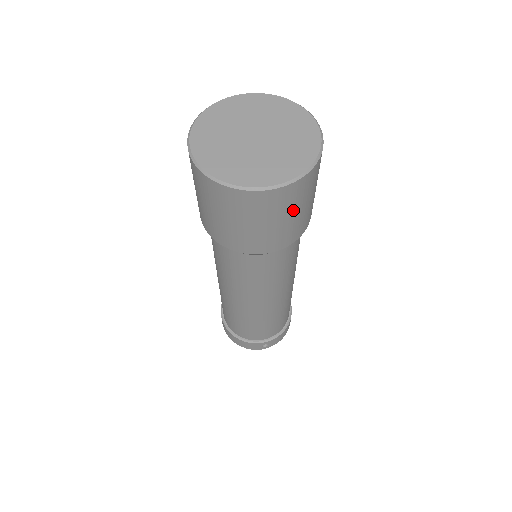
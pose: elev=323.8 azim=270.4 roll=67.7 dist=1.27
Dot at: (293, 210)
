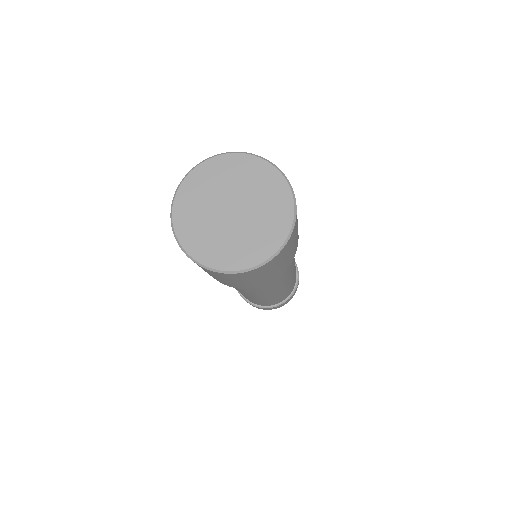
Dot at: (215, 276)
